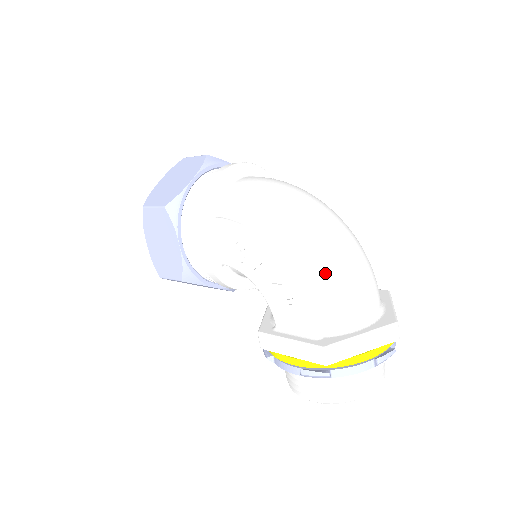
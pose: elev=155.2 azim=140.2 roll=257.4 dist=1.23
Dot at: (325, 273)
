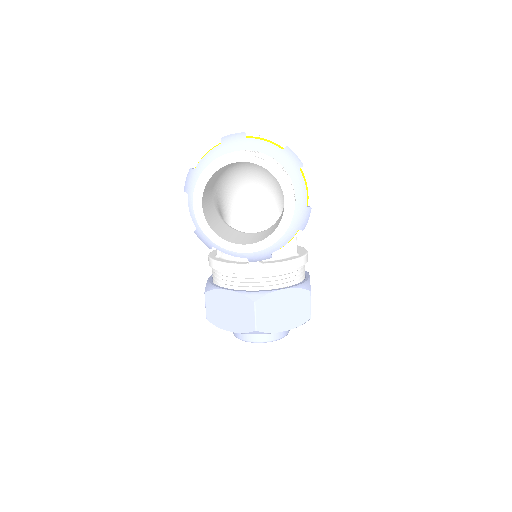
Dot at: occluded
